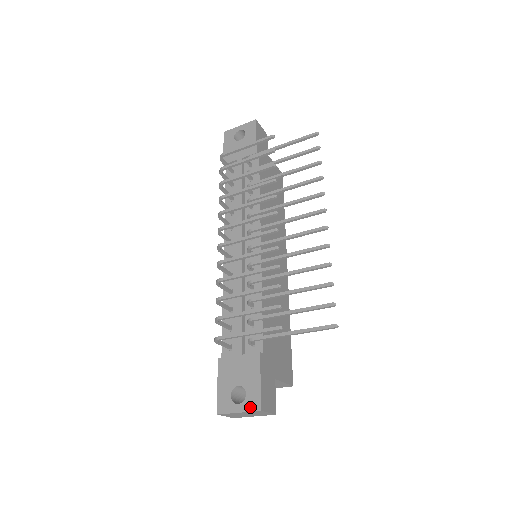
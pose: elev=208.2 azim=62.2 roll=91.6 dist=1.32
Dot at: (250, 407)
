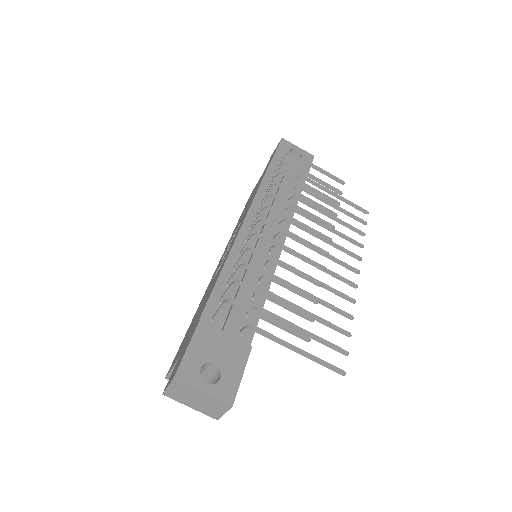
Dot at: (221, 395)
